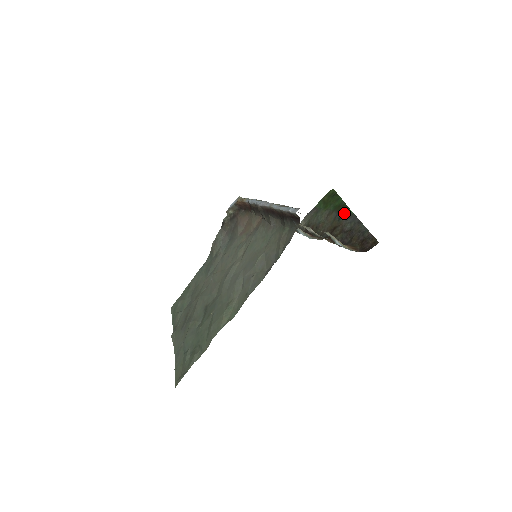
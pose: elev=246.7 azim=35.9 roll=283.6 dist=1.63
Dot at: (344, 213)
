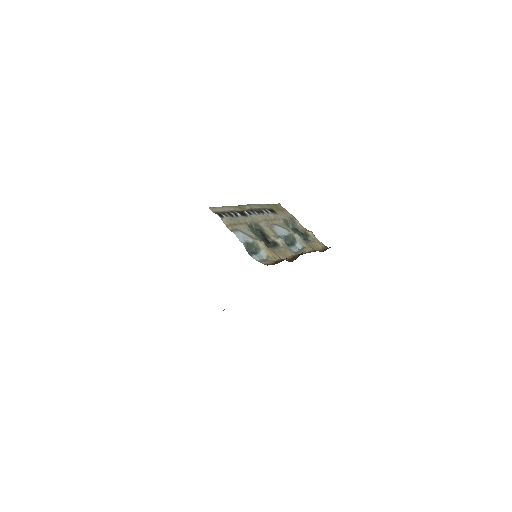
Dot at: occluded
